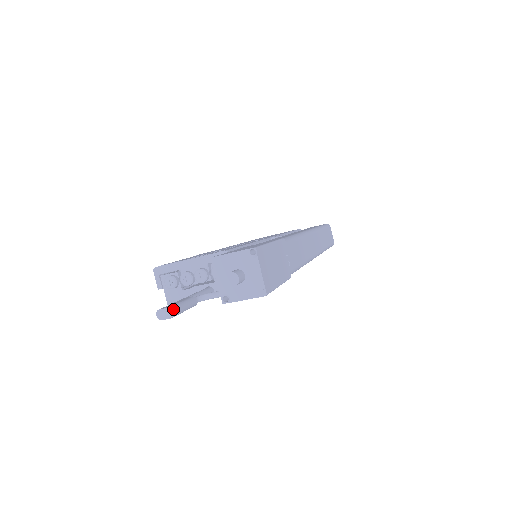
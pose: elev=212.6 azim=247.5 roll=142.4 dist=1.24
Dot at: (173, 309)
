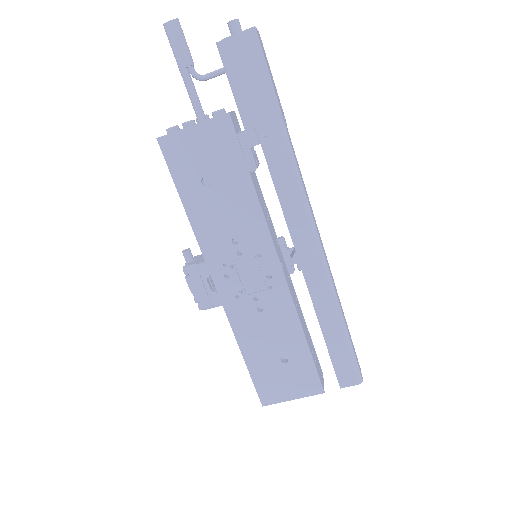
Dot at: occluded
